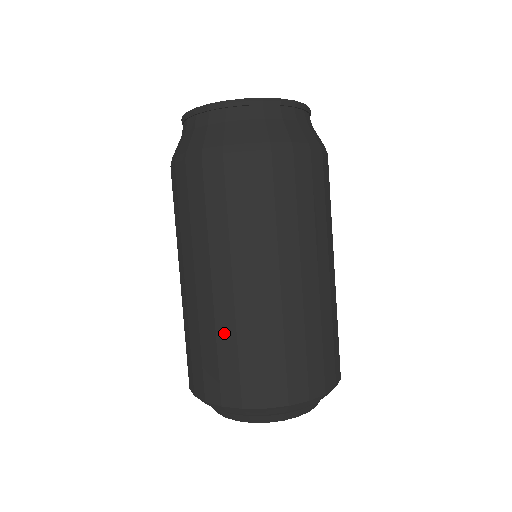
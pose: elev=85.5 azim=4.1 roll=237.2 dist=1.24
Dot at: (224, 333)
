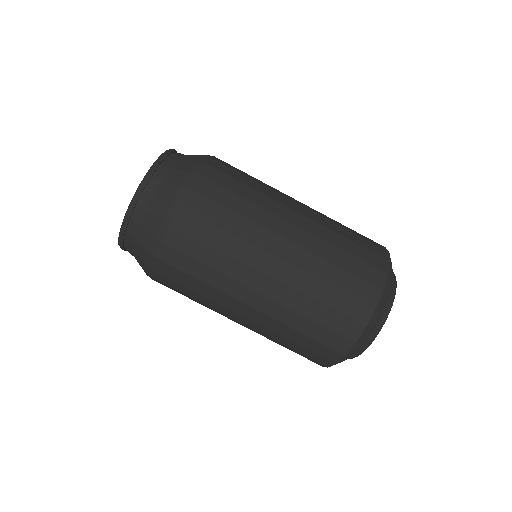
Dot at: (283, 332)
